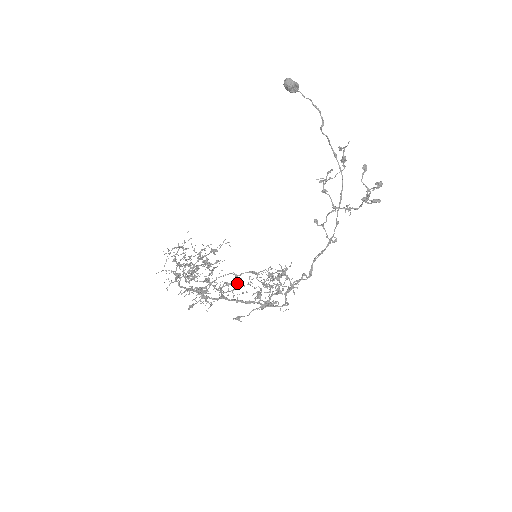
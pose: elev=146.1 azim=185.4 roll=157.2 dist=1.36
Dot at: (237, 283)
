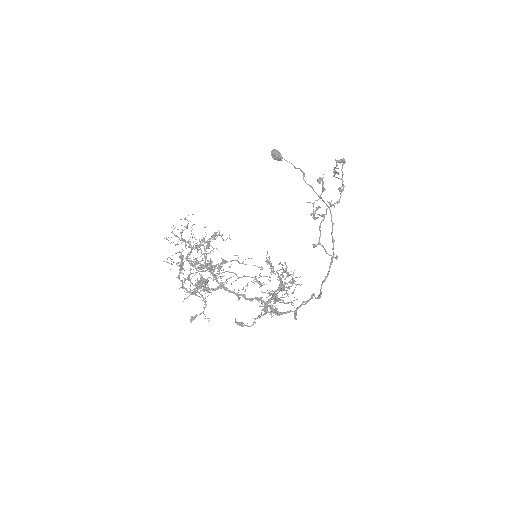
Dot at: occluded
